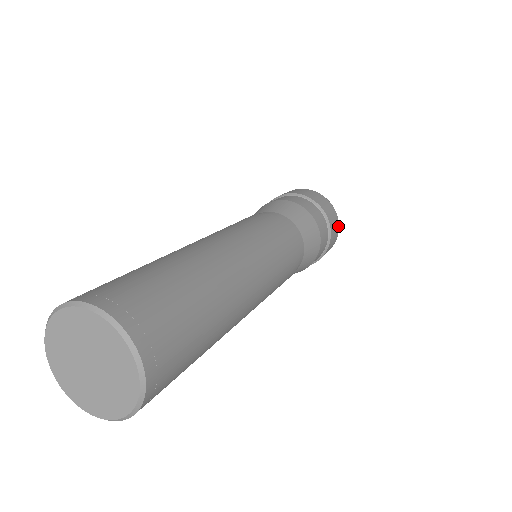
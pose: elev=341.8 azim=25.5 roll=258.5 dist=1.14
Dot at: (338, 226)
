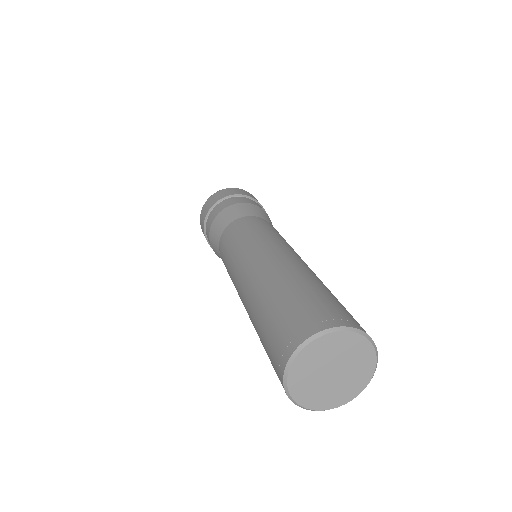
Dot at: occluded
